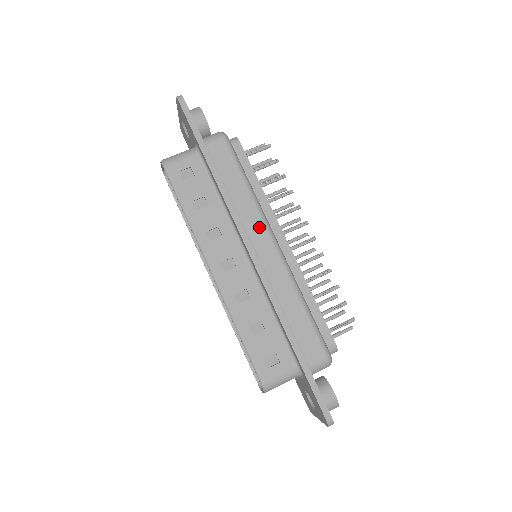
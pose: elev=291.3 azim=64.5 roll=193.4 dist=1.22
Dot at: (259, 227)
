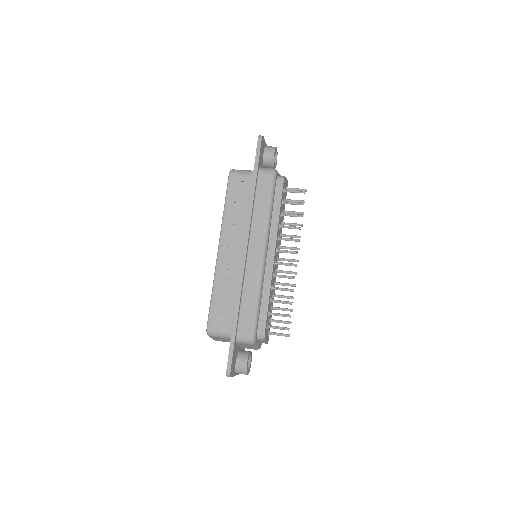
Dot at: (260, 238)
